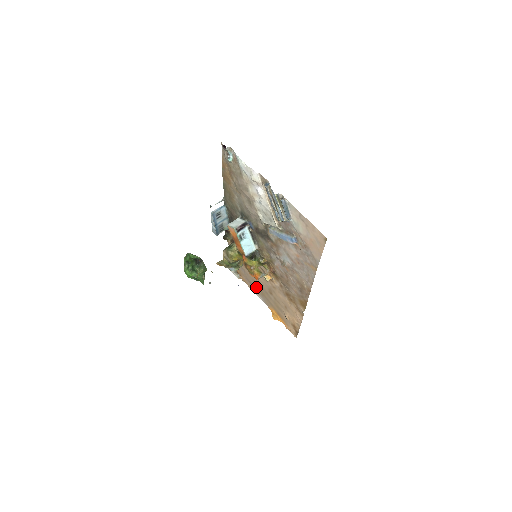
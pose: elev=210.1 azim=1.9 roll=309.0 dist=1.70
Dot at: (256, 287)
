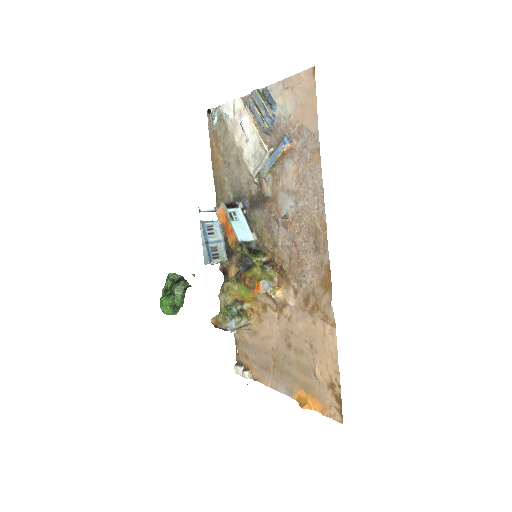
Dot at: (271, 365)
